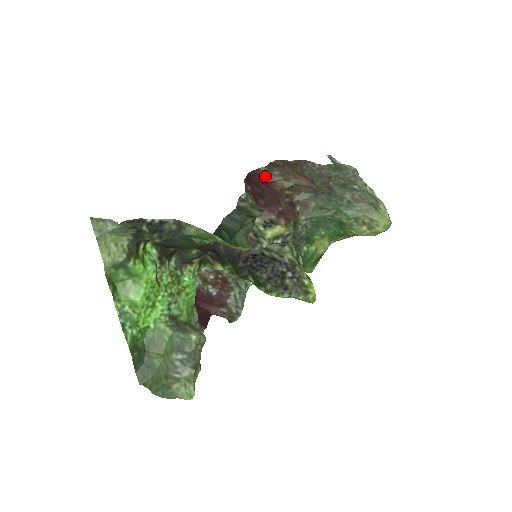
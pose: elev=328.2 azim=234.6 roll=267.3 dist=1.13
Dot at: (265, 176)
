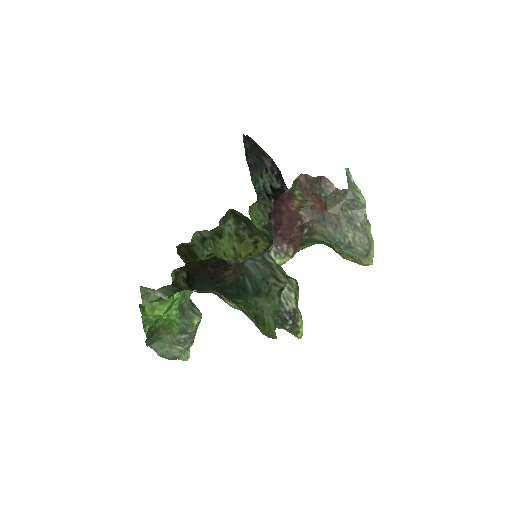
Dot at: (287, 195)
